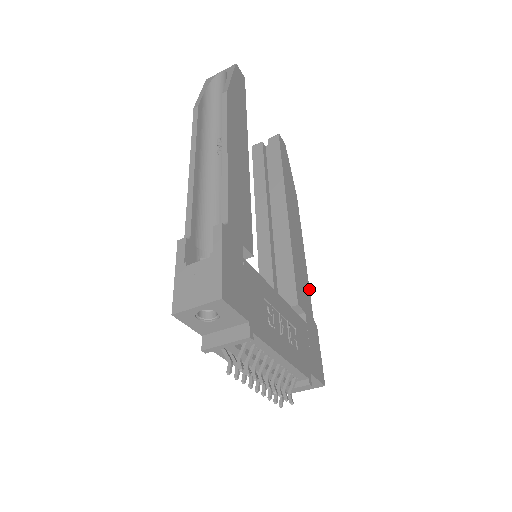
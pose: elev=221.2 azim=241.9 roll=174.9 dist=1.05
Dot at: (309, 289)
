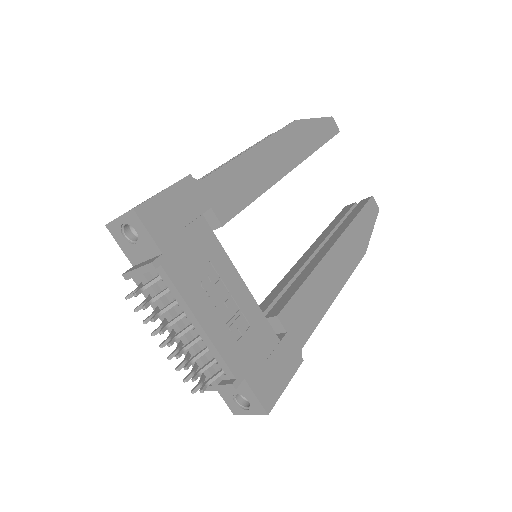
Dot at: (317, 325)
